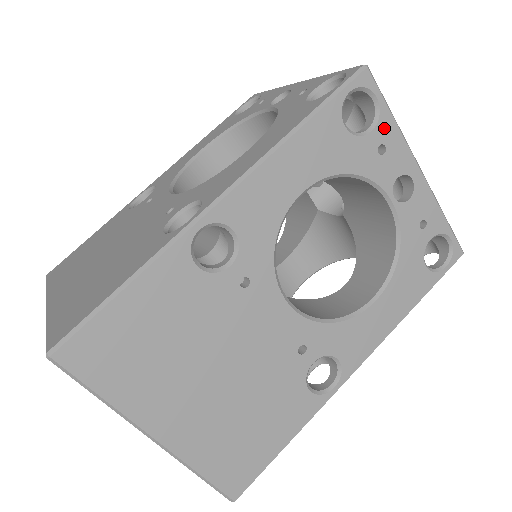
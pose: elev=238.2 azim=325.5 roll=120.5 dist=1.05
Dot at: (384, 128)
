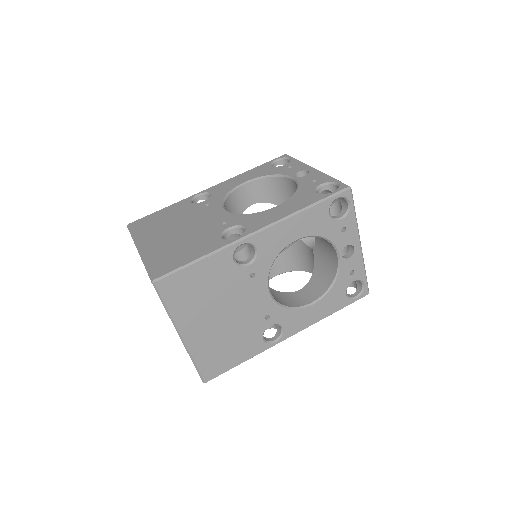
Dot at: (349, 219)
